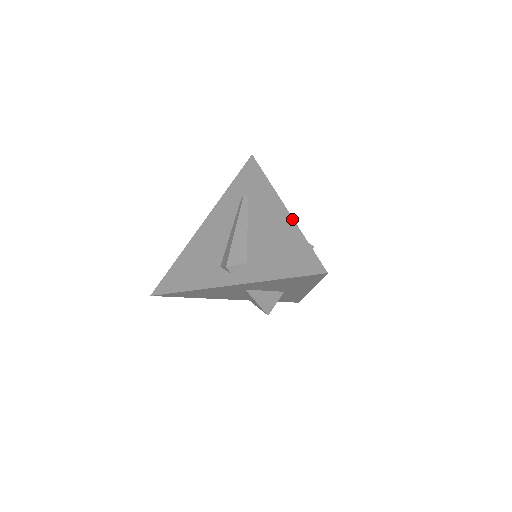
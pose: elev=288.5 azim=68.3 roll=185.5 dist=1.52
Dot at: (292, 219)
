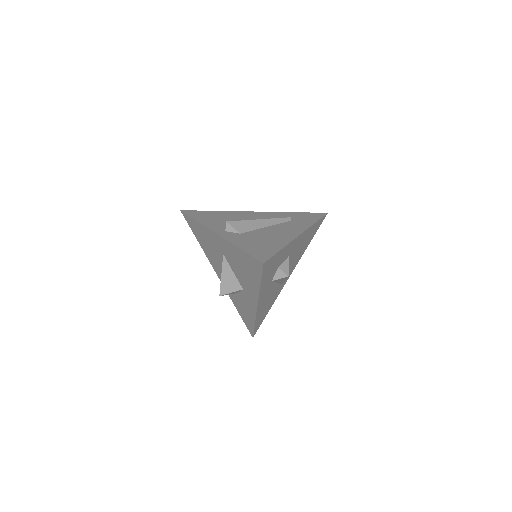
Dot at: (293, 239)
